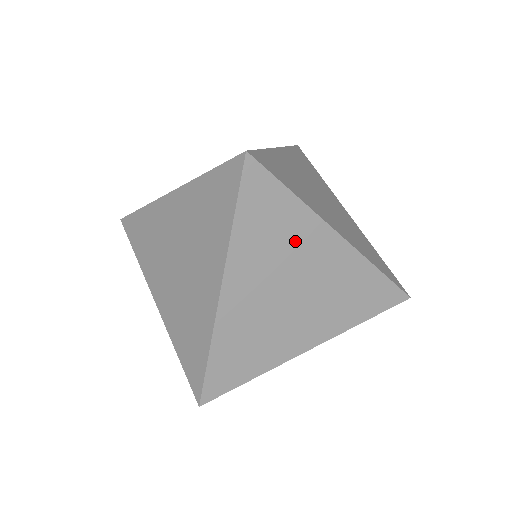
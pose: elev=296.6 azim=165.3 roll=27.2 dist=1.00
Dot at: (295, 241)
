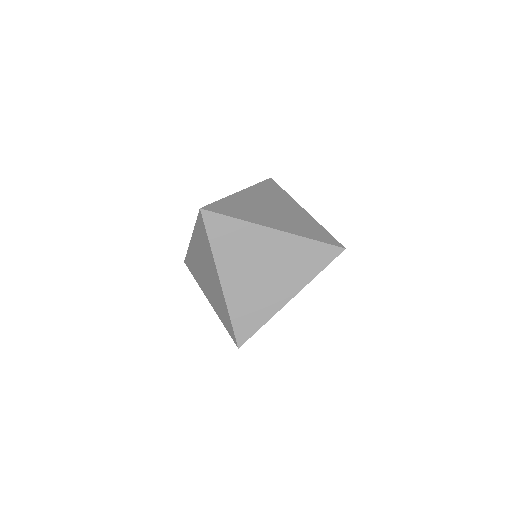
Dot at: (249, 242)
